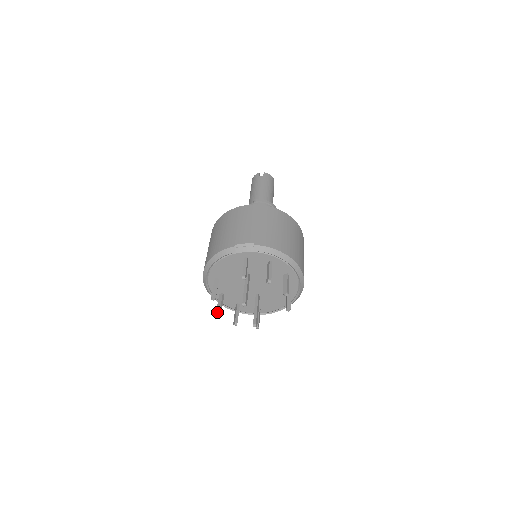
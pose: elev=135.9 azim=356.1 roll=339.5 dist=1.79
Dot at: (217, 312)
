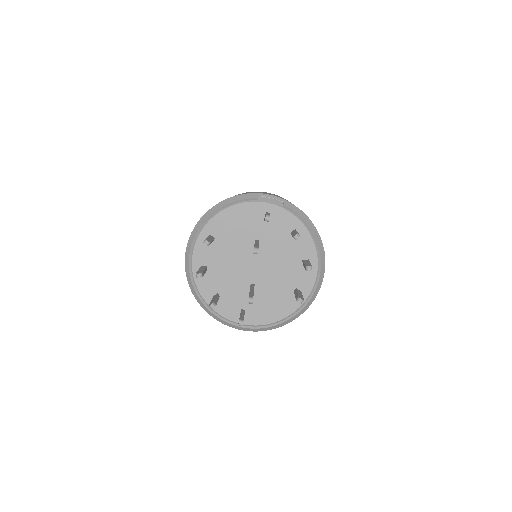
Dot at: (198, 272)
